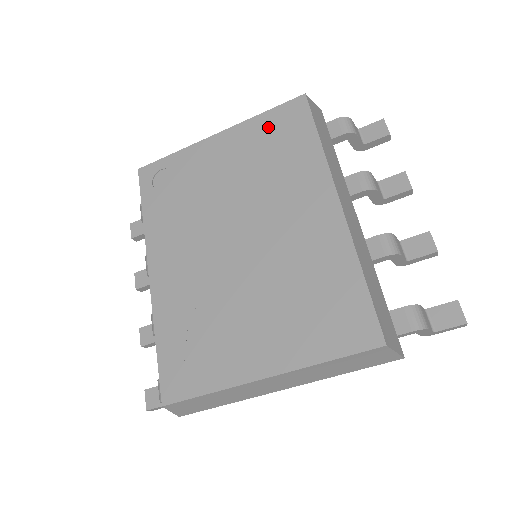
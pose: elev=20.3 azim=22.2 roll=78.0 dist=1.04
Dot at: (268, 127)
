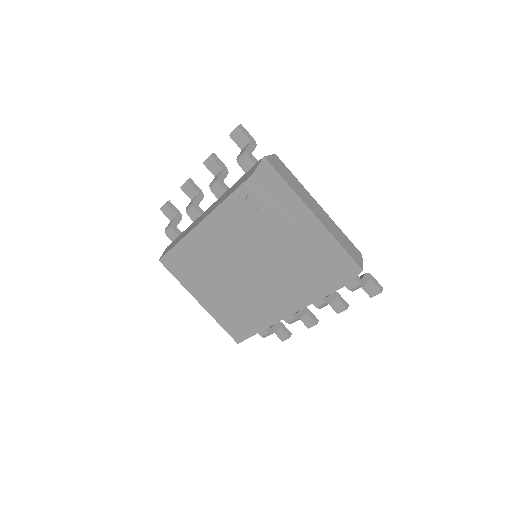
Dot at: (317, 267)
